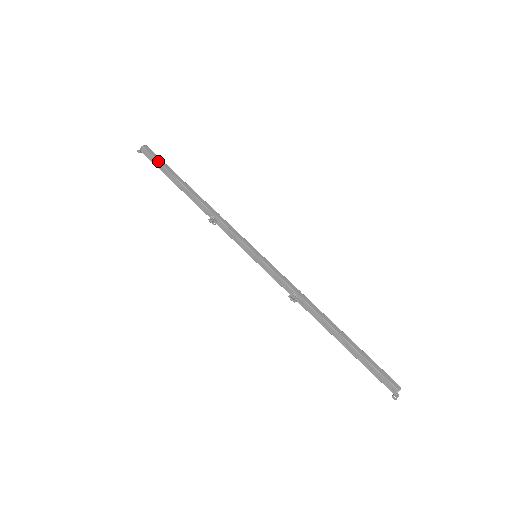
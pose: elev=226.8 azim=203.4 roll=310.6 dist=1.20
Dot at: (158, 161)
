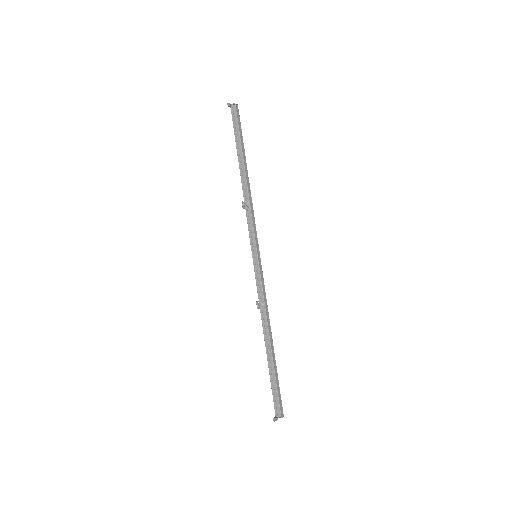
Dot at: (239, 126)
